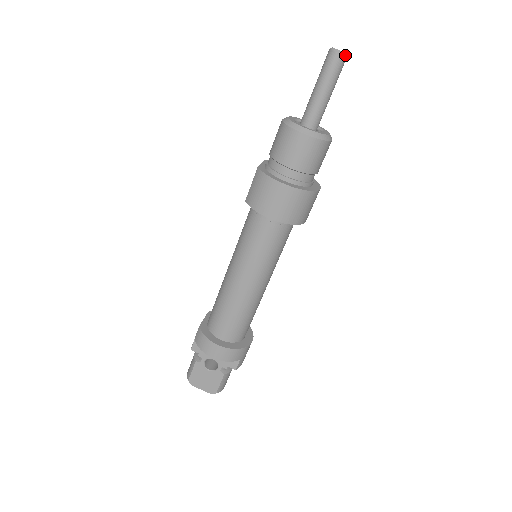
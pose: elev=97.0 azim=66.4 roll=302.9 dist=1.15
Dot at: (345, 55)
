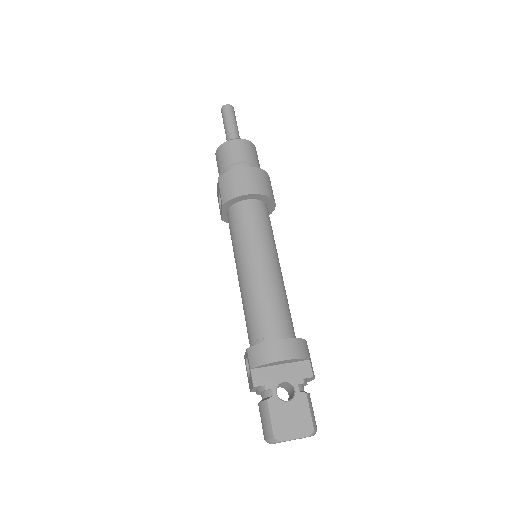
Dot at: (232, 106)
